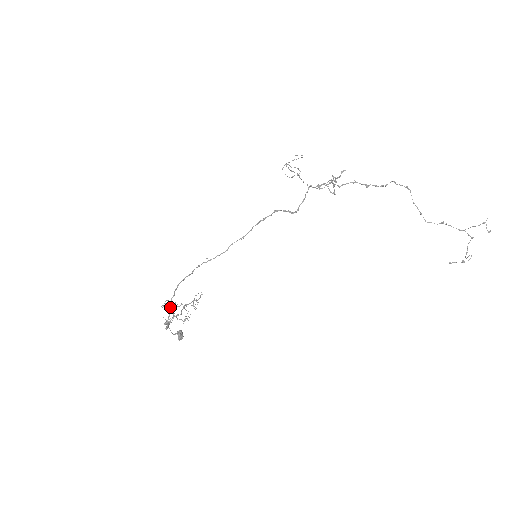
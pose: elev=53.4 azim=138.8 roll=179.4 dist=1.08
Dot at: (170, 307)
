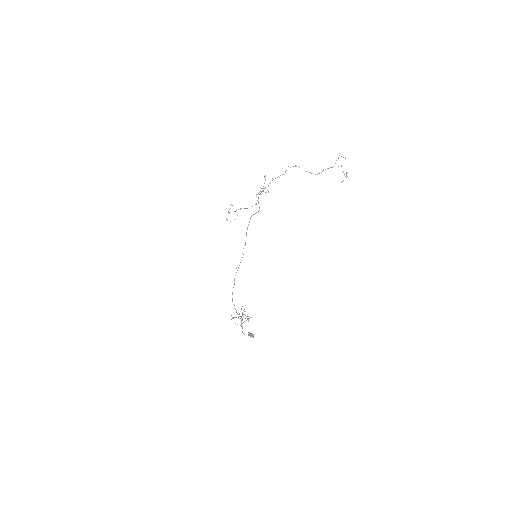
Dot at: (237, 313)
